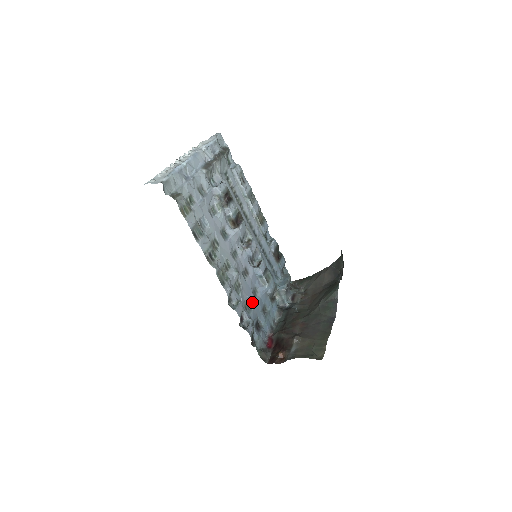
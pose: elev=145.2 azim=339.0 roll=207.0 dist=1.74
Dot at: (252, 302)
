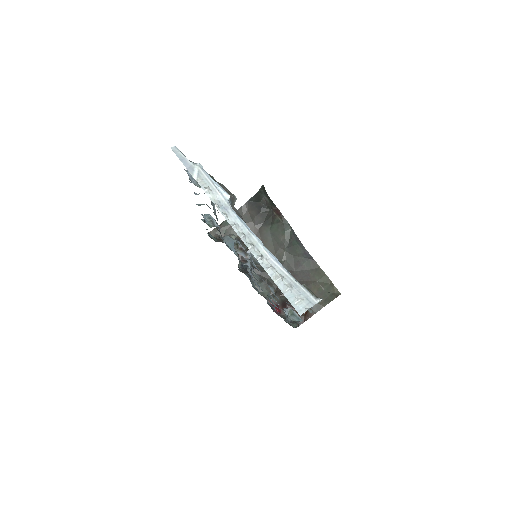
Dot at: (267, 295)
